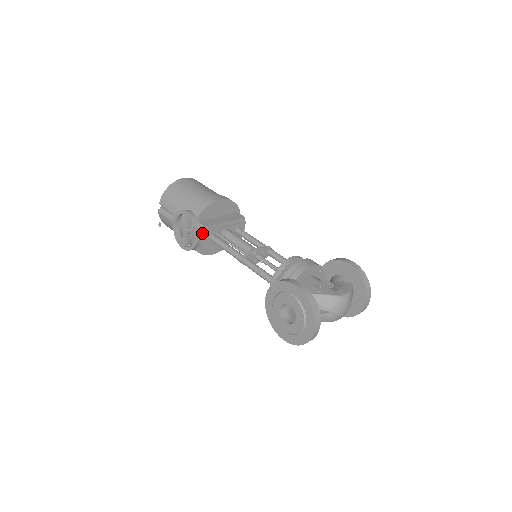
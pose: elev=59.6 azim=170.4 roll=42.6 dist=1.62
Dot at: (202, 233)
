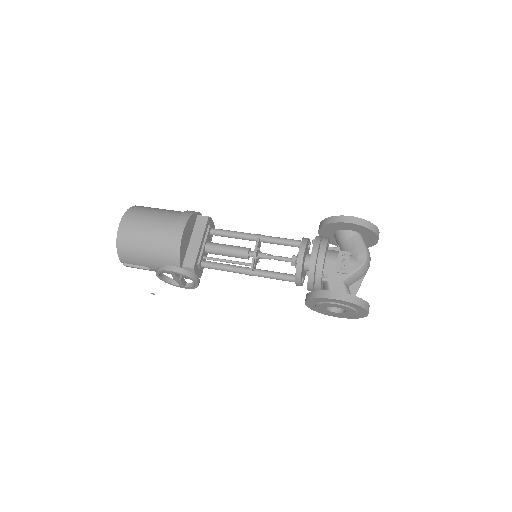
Dot at: (195, 272)
